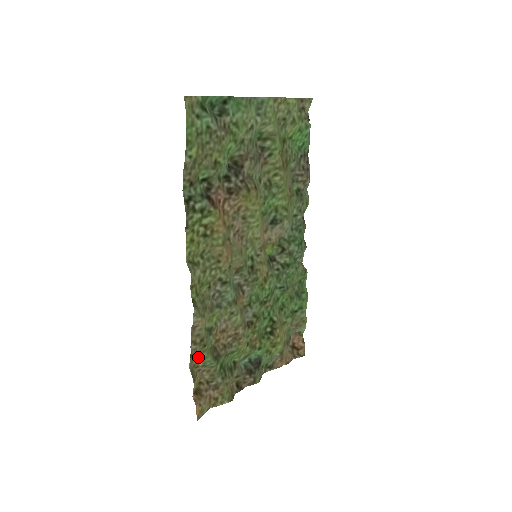
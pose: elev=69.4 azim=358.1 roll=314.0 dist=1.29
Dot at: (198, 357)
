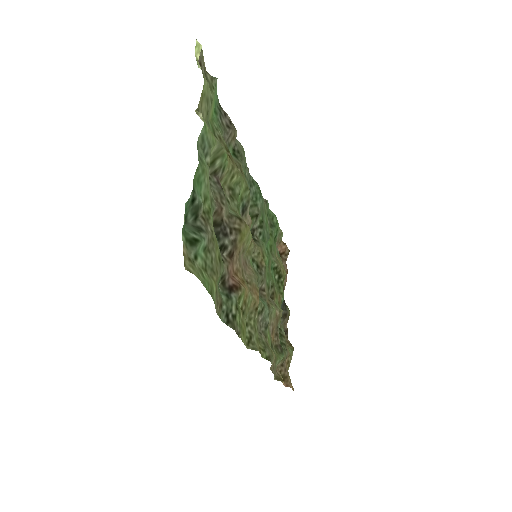
Dot at: (275, 368)
